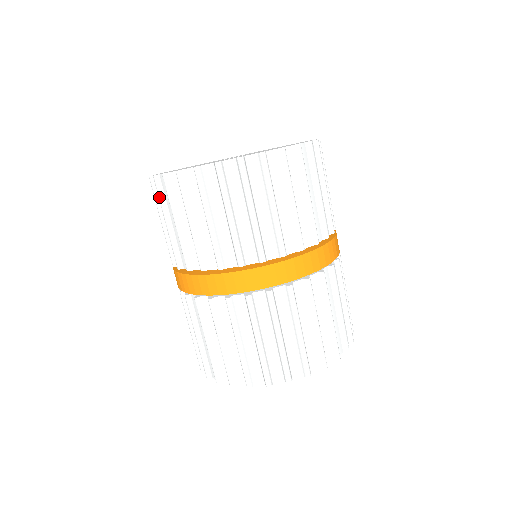
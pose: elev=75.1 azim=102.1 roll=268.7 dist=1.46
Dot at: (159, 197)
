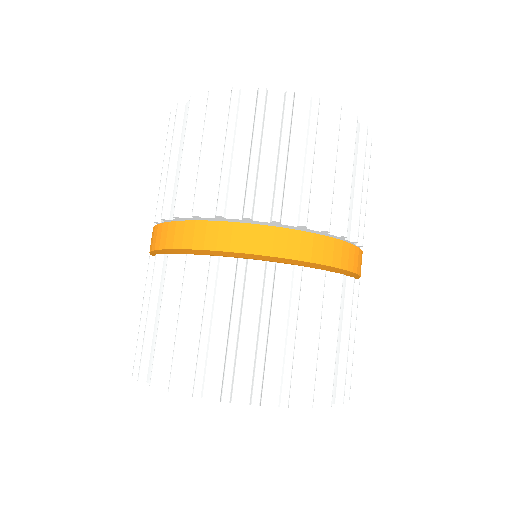
Dot at: (174, 128)
